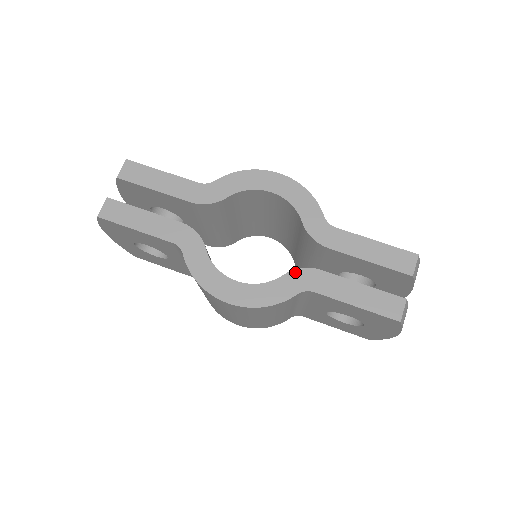
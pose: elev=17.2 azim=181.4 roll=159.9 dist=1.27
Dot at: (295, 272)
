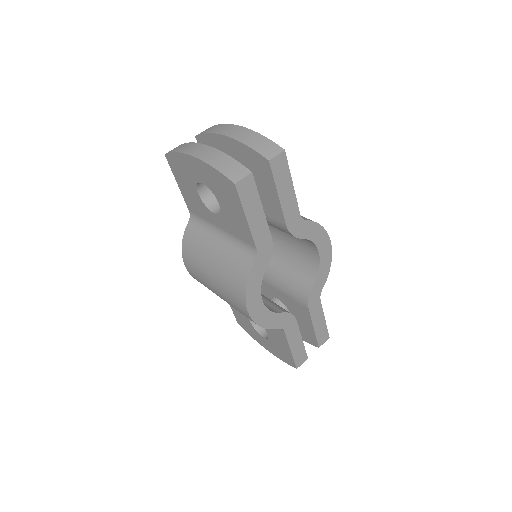
Dot at: (288, 314)
